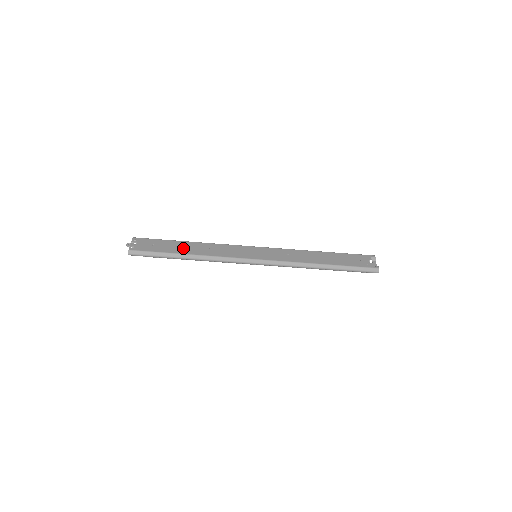
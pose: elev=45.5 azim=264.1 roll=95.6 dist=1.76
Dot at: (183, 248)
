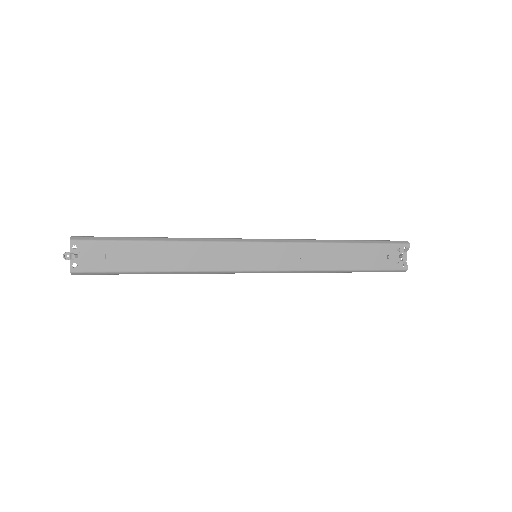
Dot at: (153, 259)
